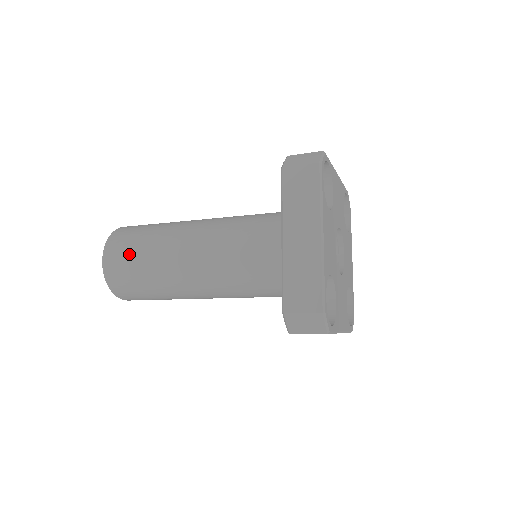
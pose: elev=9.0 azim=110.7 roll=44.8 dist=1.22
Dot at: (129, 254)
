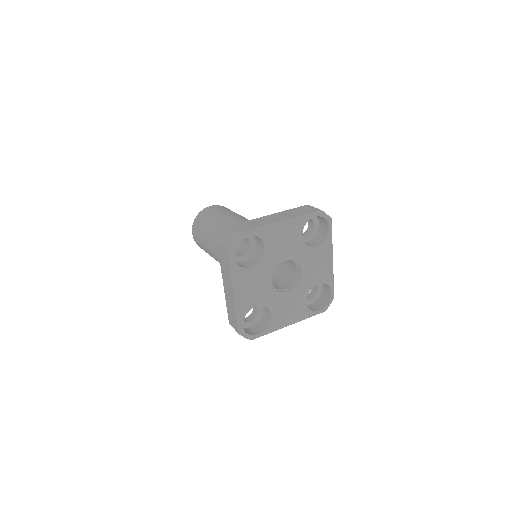
Dot at: (199, 238)
